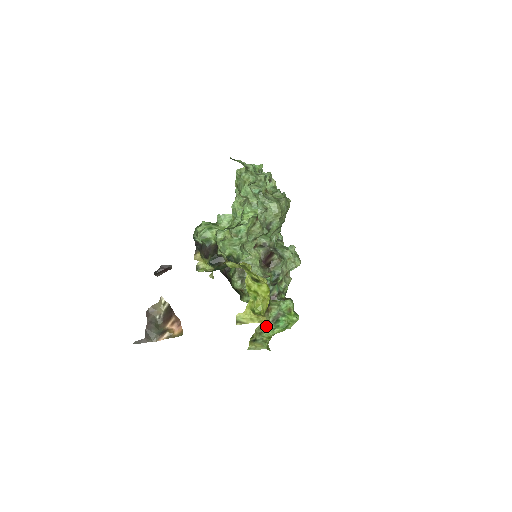
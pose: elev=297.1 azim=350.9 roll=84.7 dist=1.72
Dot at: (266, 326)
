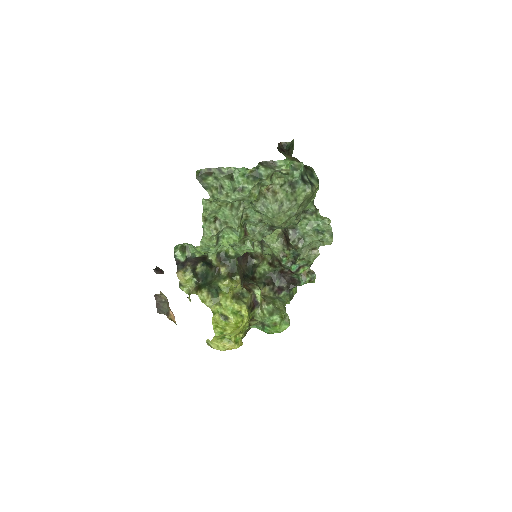
Dot at: (255, 325)
